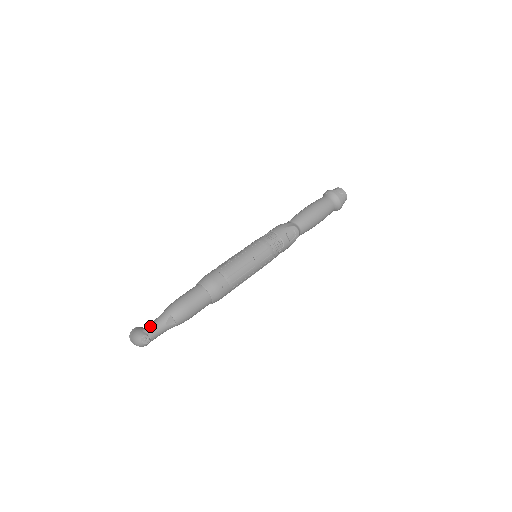
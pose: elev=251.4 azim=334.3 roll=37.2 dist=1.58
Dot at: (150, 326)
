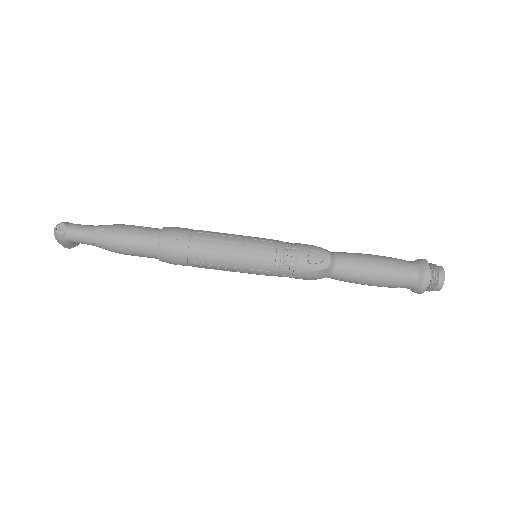
Dot at: (79, 224)
